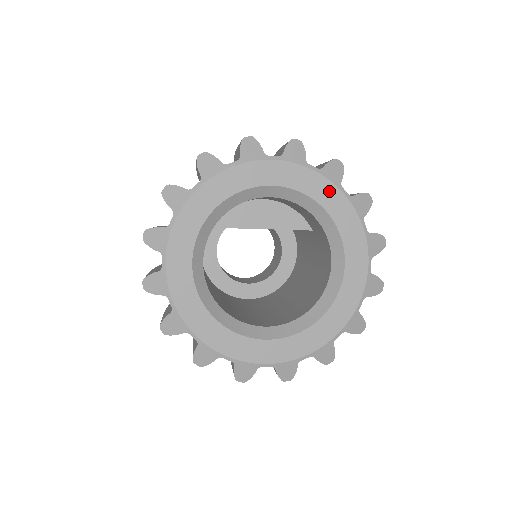
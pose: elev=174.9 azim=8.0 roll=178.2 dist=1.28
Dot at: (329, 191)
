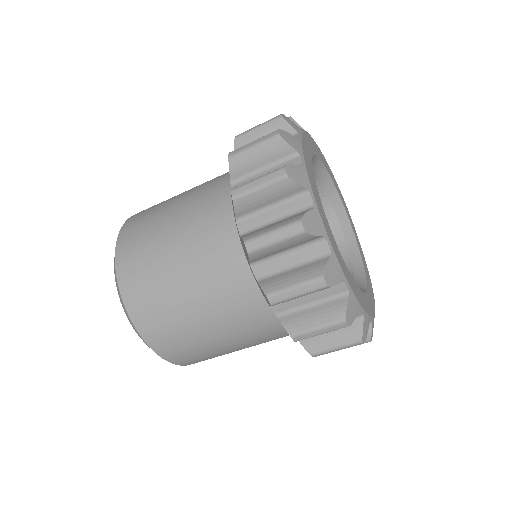
Dot at: (322, 156)
